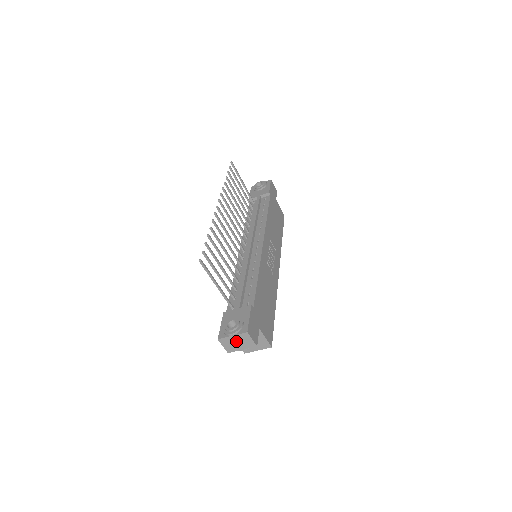
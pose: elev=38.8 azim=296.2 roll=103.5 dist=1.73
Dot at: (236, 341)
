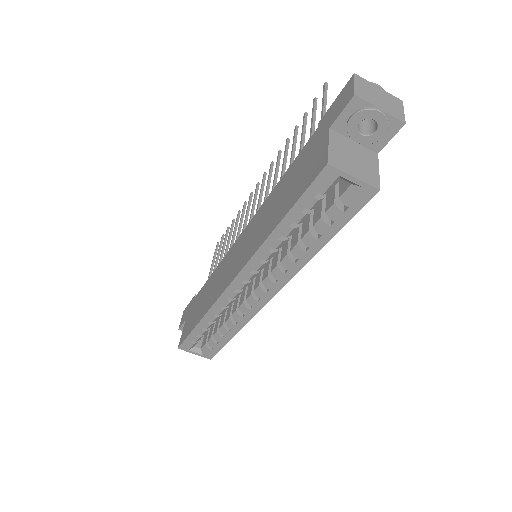
Dot at: (379, 95)
